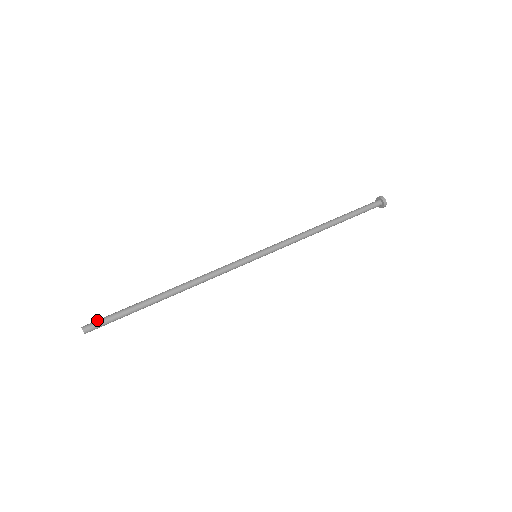
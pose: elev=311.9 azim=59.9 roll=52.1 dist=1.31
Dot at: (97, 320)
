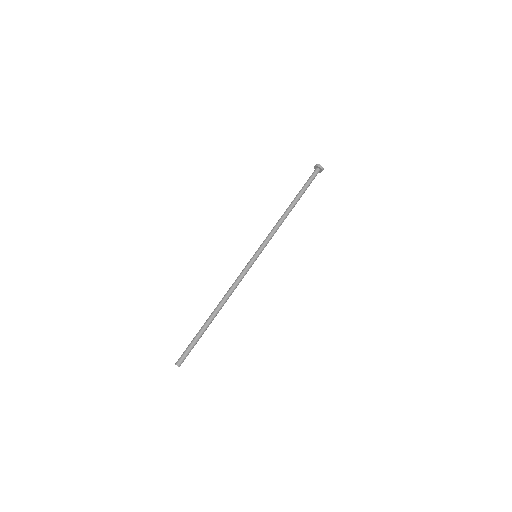
Dot at: (184, 357)
